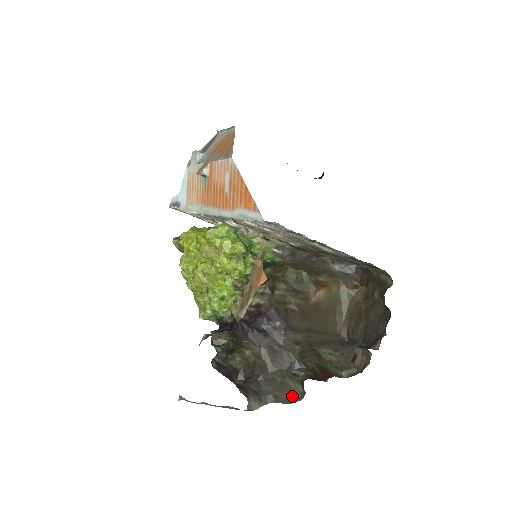
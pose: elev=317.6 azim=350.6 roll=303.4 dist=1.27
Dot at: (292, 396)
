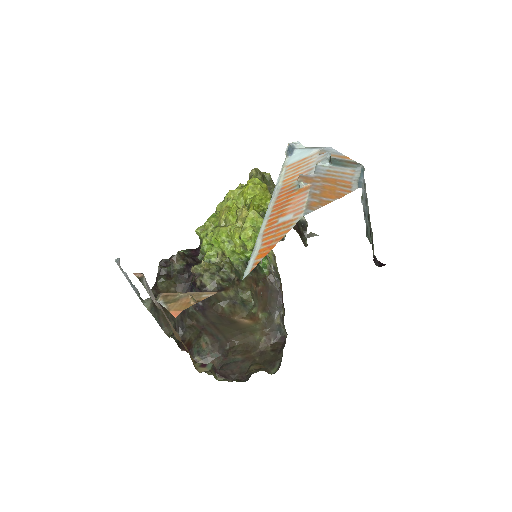
Dot at: (167, 327)
